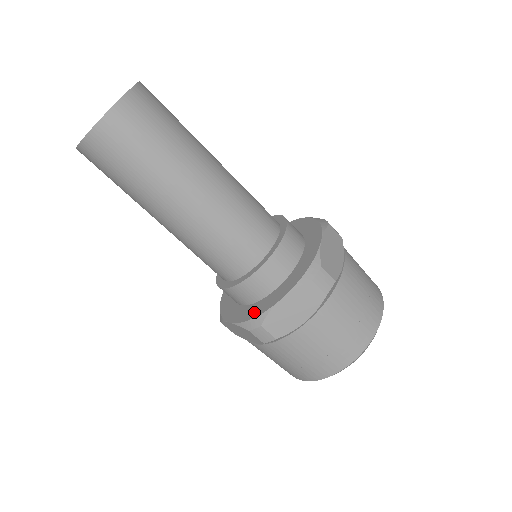
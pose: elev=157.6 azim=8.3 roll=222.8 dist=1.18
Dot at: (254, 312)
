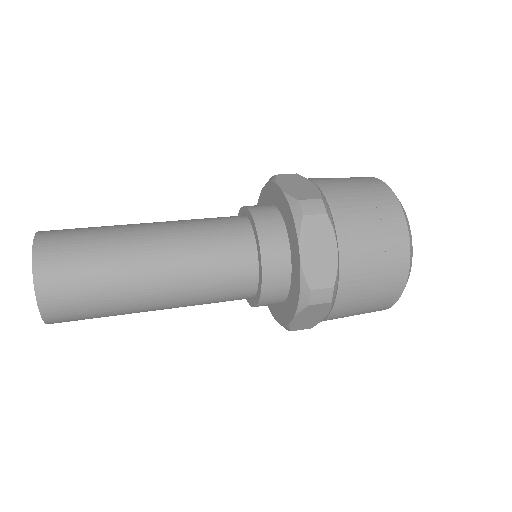
Dot at: (280, 317)
